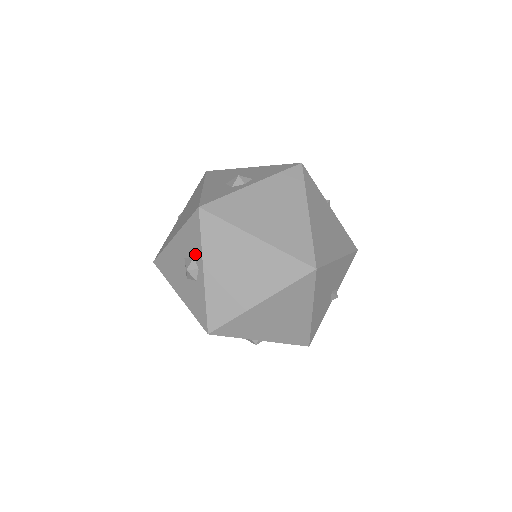
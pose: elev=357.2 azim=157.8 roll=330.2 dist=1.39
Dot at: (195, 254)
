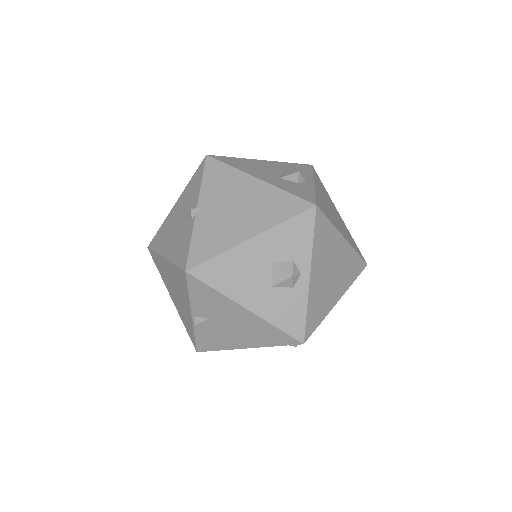
Dot at: (298, 257)
